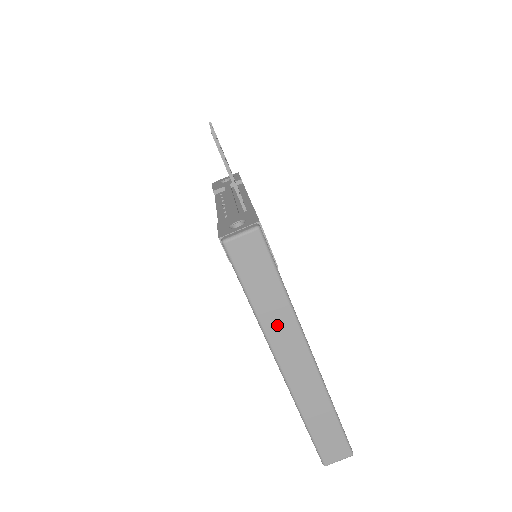
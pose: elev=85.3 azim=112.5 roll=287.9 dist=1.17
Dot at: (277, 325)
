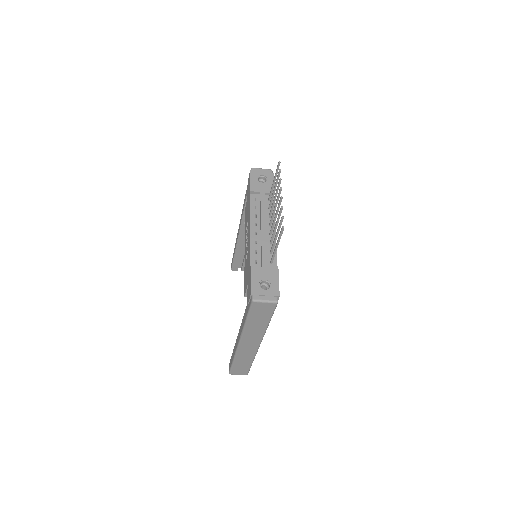
Dot at: (252, 332)
